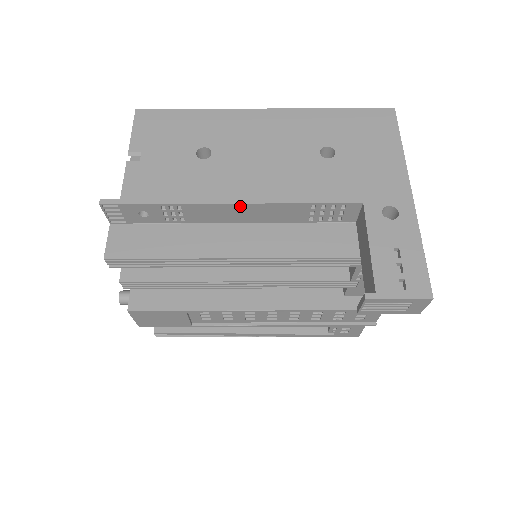
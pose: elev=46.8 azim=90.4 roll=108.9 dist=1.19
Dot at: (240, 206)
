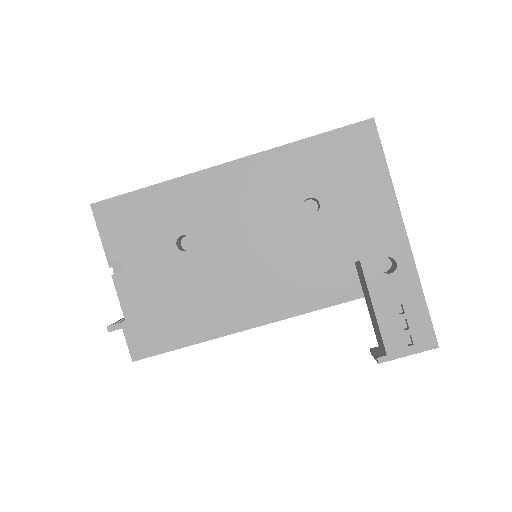
Dot at: (240, 294)
